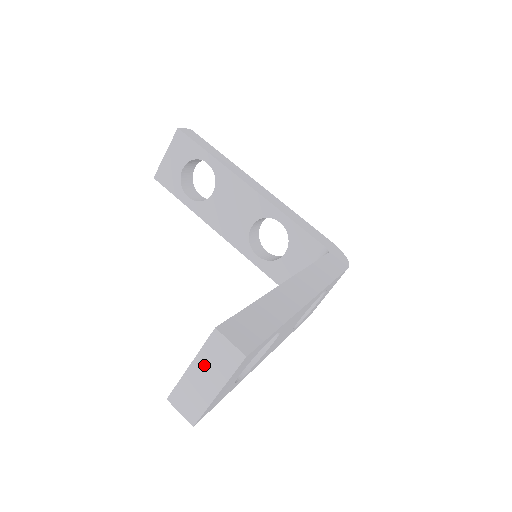
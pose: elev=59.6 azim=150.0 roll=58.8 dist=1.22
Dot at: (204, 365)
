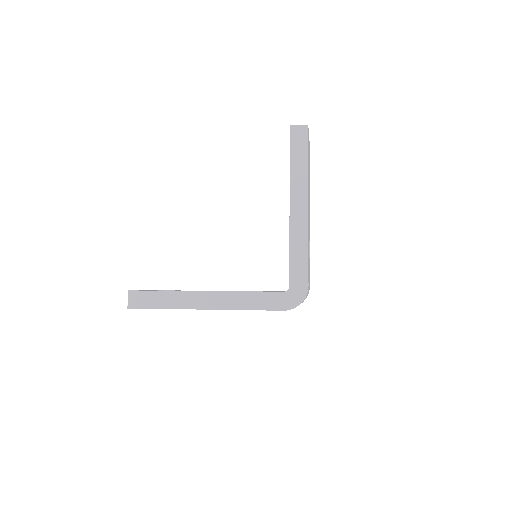
Dot at: occluded
